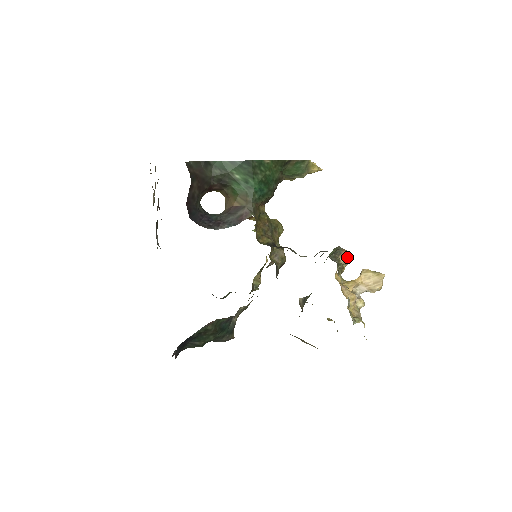
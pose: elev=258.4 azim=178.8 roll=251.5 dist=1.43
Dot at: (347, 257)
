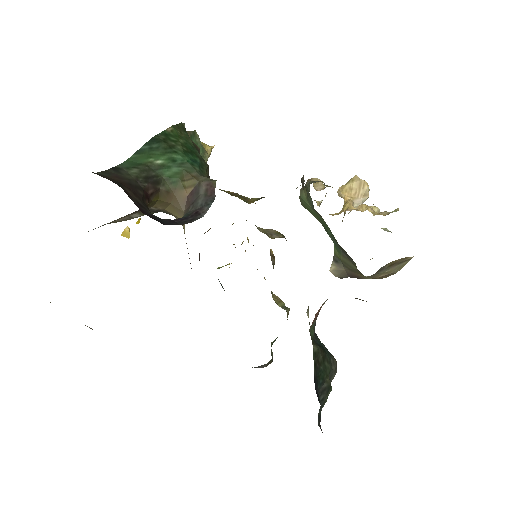
Dot at: occluded
